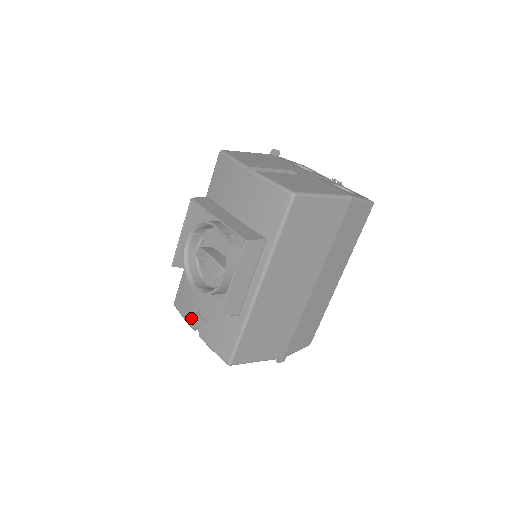
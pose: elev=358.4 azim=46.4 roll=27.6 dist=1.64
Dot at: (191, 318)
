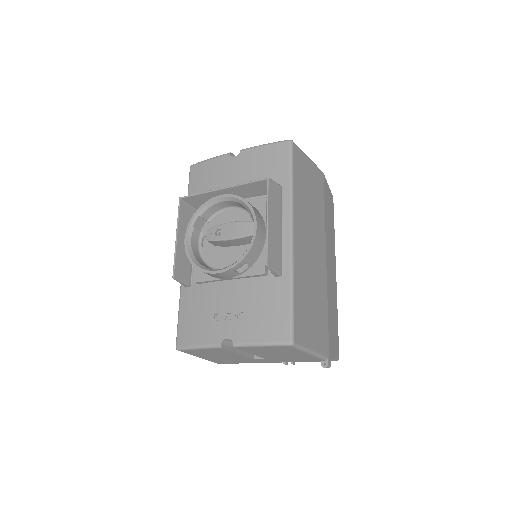
Dot at: (213, 334)
